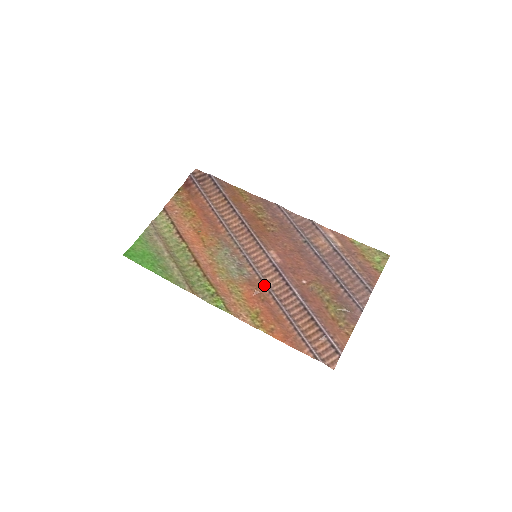
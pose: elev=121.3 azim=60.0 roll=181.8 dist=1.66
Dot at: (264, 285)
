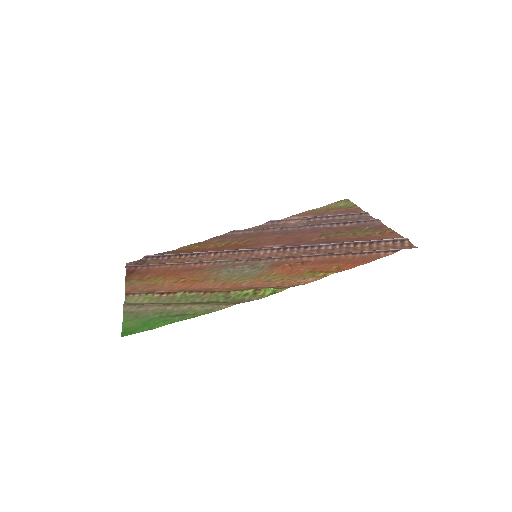
Dot at: (289, 258)
